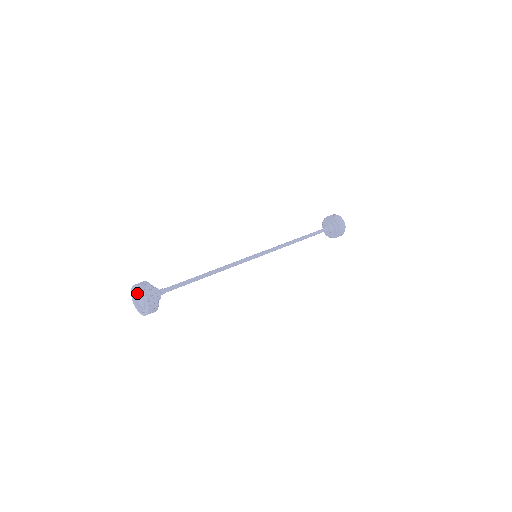
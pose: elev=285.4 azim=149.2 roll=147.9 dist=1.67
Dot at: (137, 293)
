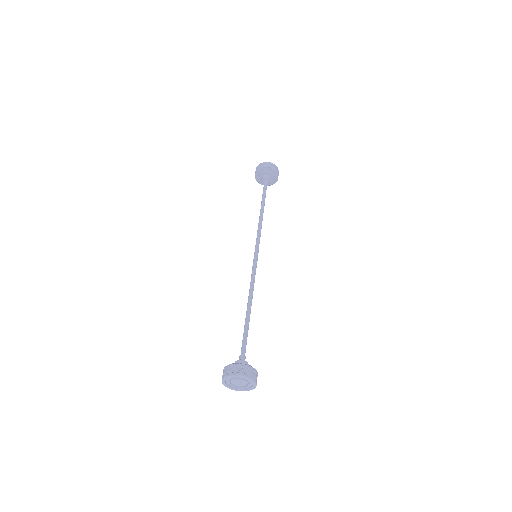
Dot at: (231, 381)
